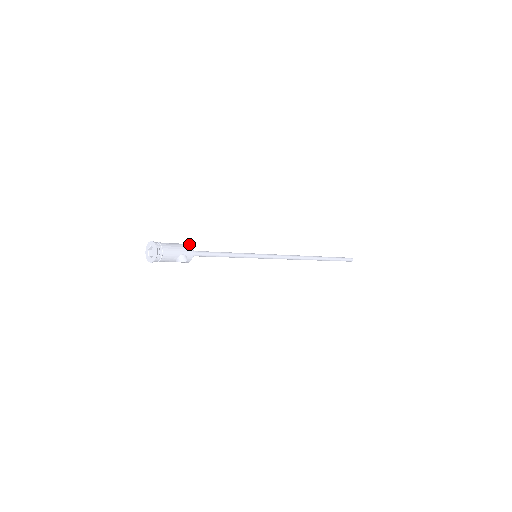
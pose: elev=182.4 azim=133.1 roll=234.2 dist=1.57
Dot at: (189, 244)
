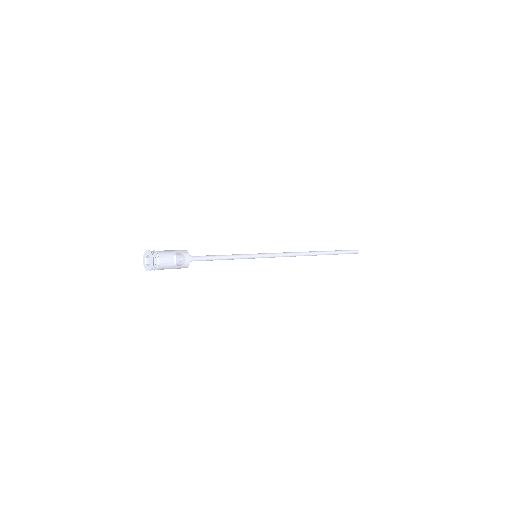
Dot at: occluded
